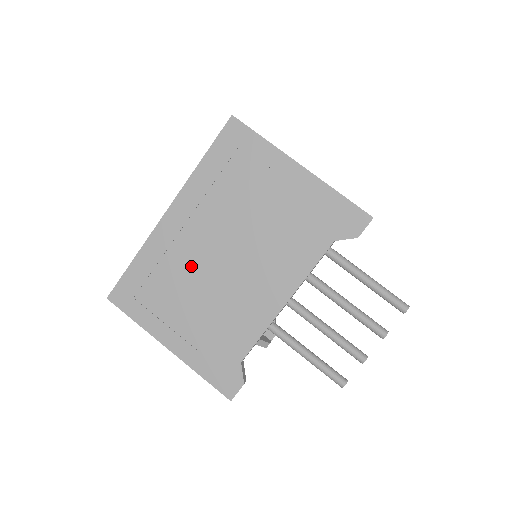
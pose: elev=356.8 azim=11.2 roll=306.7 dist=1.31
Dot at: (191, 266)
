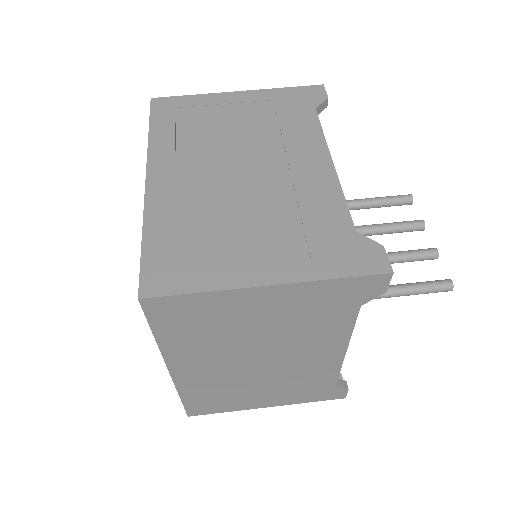
Dot at: (215, 199)
